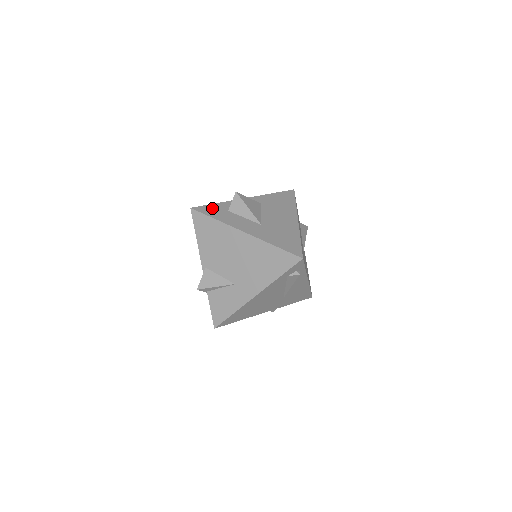
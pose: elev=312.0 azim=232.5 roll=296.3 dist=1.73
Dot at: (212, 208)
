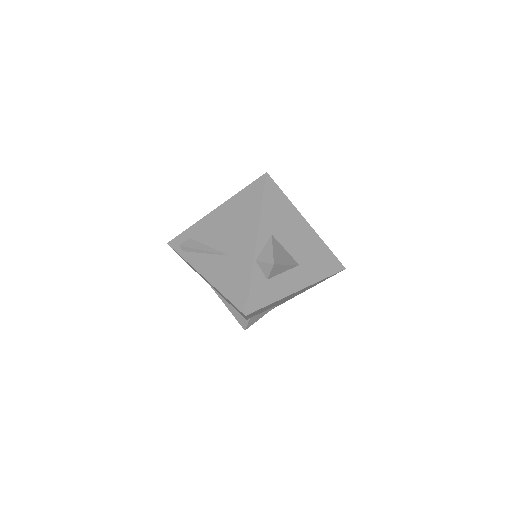
Dot at: (256, 293)
